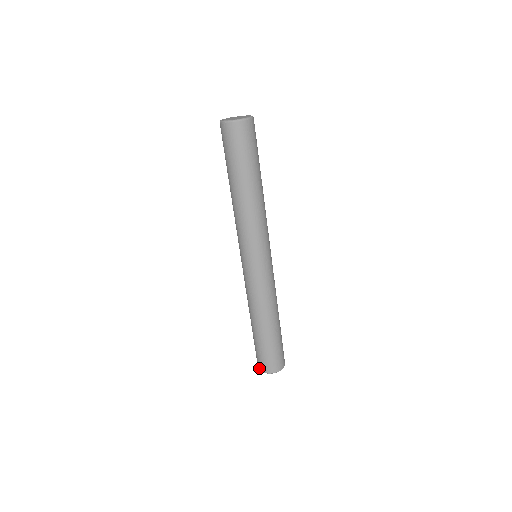
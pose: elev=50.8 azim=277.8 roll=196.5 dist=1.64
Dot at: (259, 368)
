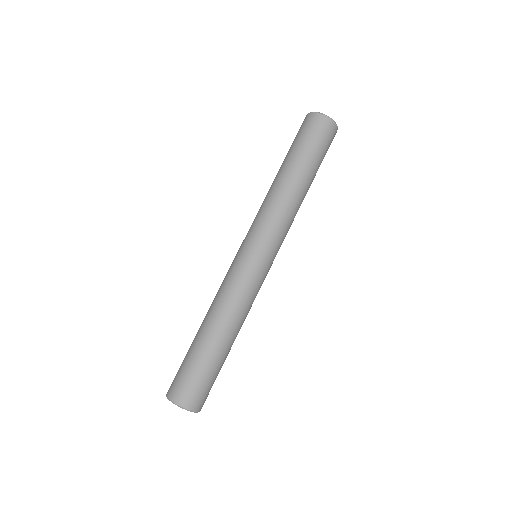
Dot at: (175, 398)
